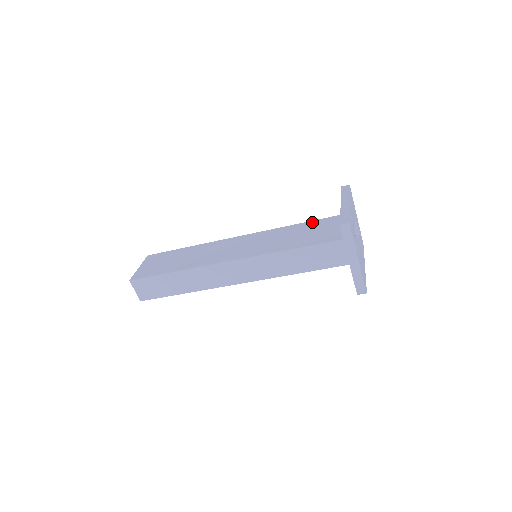
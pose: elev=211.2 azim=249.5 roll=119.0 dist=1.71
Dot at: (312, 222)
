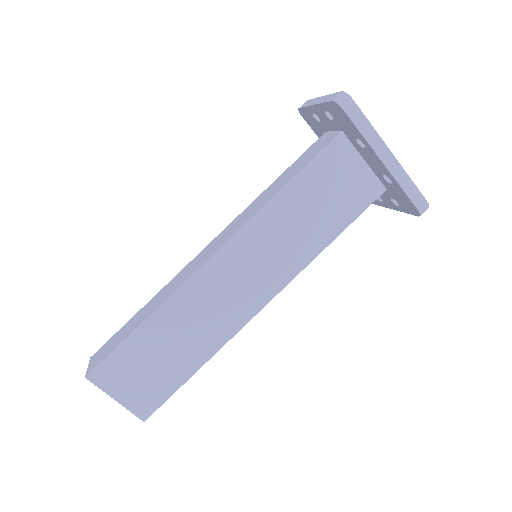
Dot at: occluded
